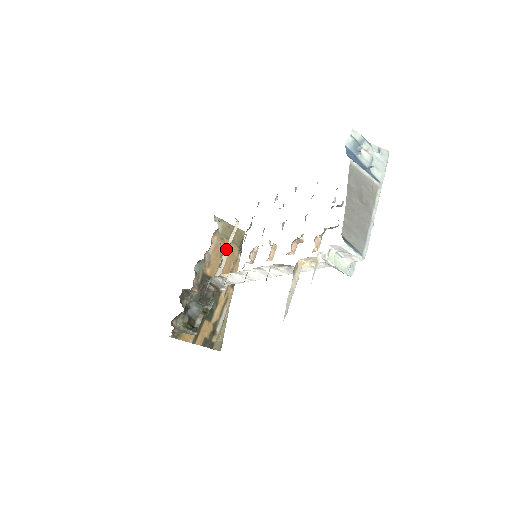
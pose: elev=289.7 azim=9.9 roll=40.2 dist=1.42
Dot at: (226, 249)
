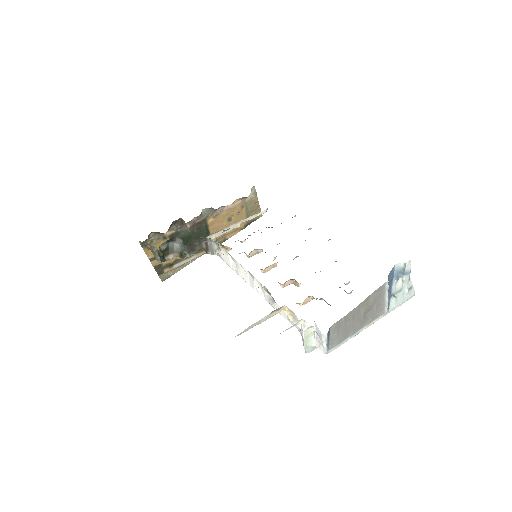
Dot at: (239, 222)
